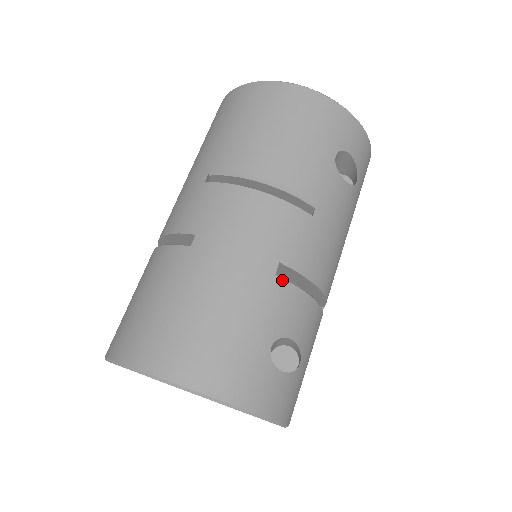
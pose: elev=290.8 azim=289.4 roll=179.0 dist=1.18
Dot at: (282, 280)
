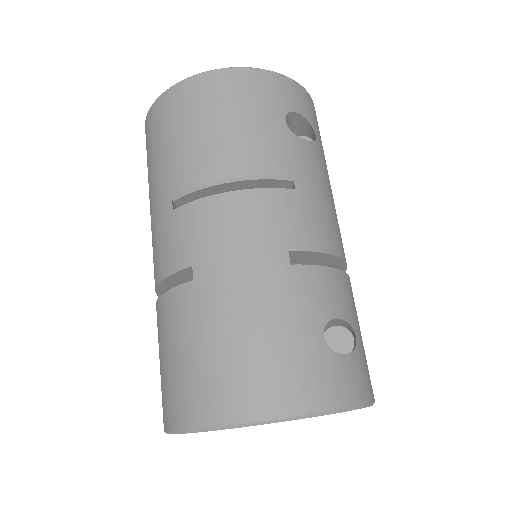
Dot at: (300, 266)
